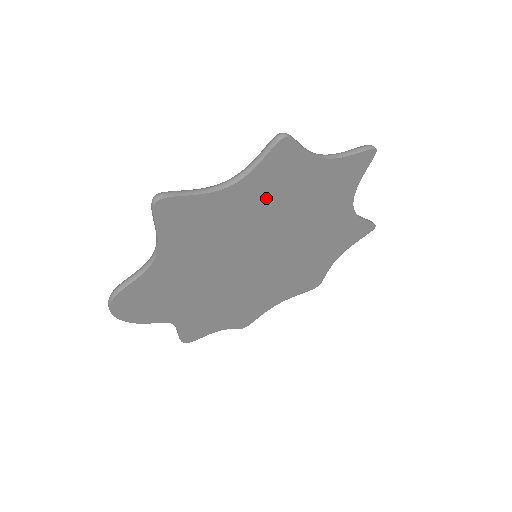
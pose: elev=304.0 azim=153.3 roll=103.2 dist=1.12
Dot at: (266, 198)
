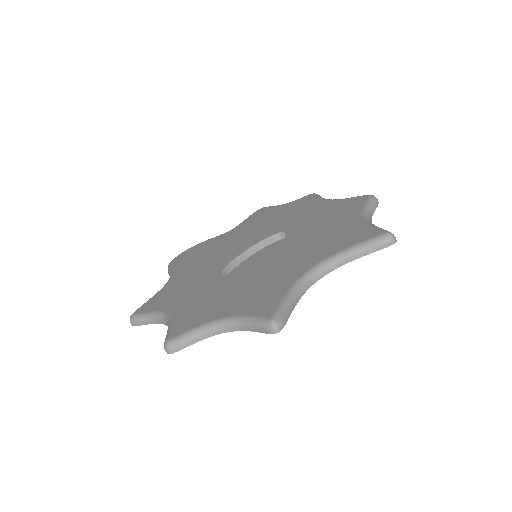
Dot at: occluded
